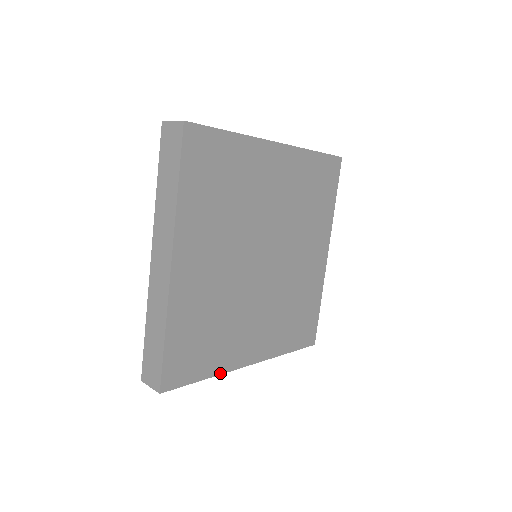
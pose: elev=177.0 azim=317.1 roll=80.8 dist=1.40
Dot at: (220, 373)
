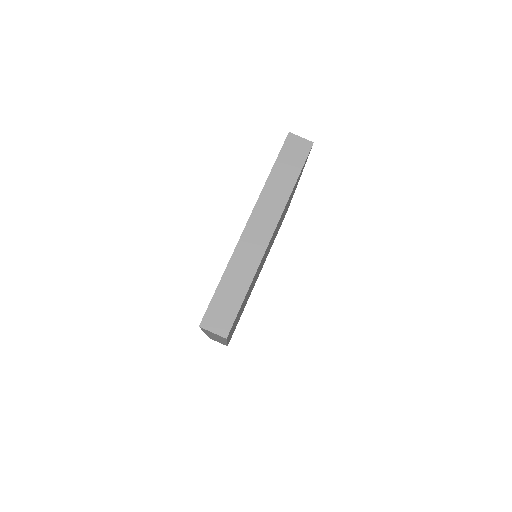
Dot at: (227, 340)
